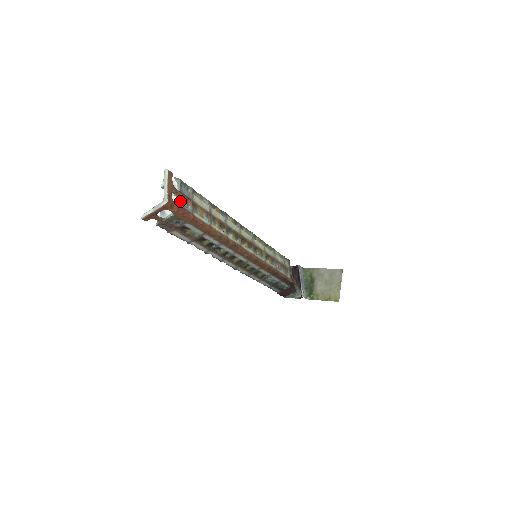
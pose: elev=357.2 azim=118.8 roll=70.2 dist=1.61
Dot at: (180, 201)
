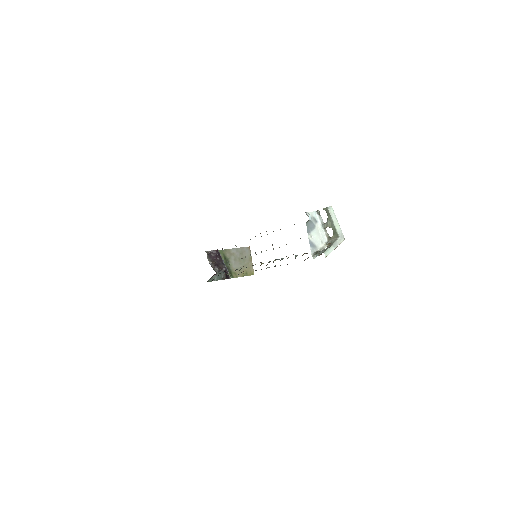
Dot at: (327, 233)
